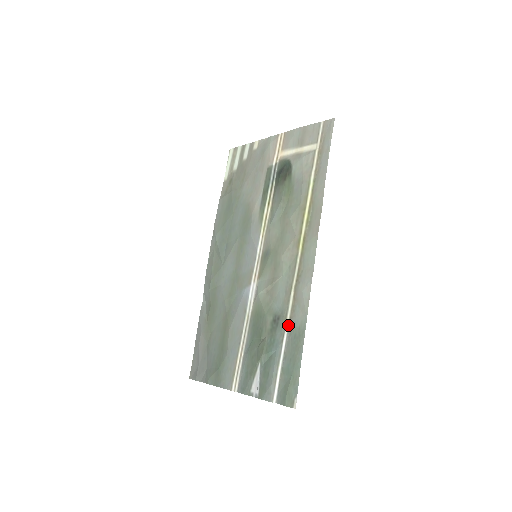
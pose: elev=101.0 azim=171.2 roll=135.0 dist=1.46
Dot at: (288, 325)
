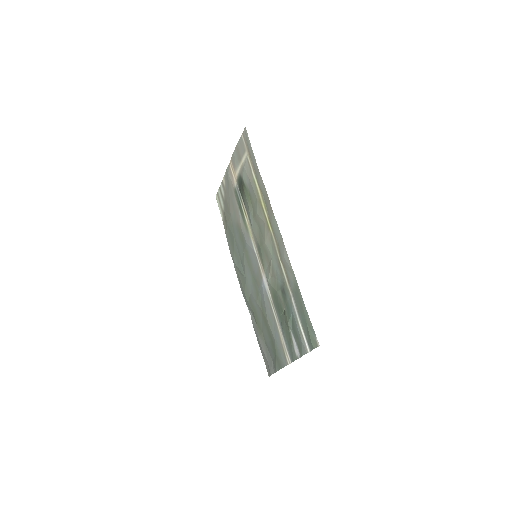
Dot at: (289, 289)
